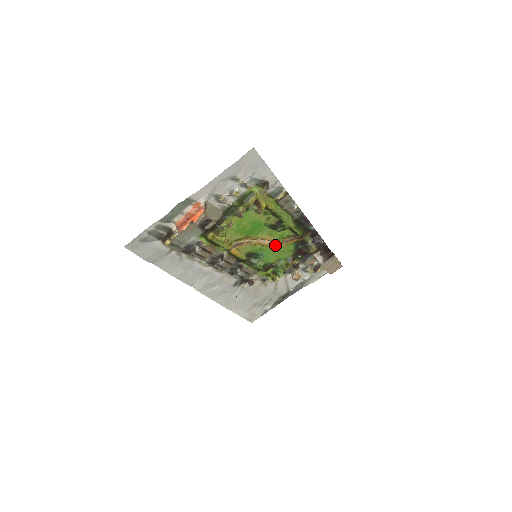
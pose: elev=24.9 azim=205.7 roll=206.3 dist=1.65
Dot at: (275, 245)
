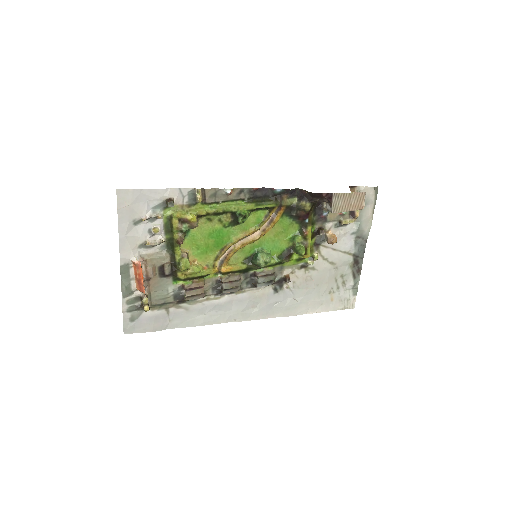
Dot at: (263, 233)
